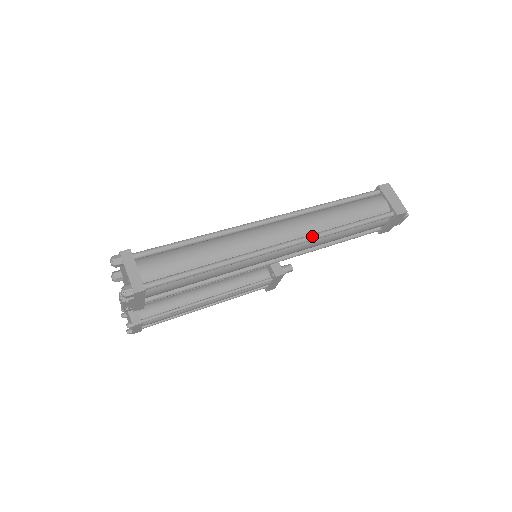
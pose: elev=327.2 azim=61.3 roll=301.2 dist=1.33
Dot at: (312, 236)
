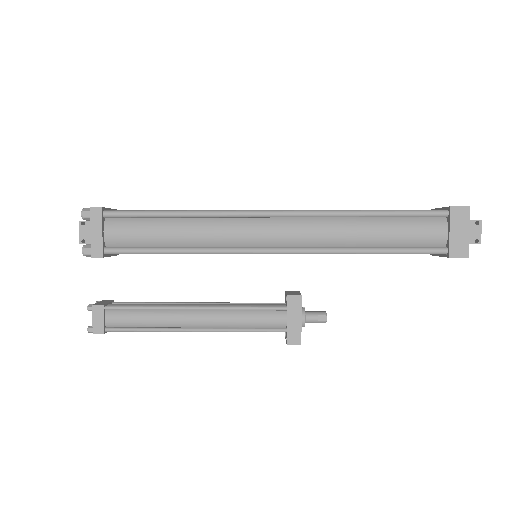
Dot at: (313, 210)
